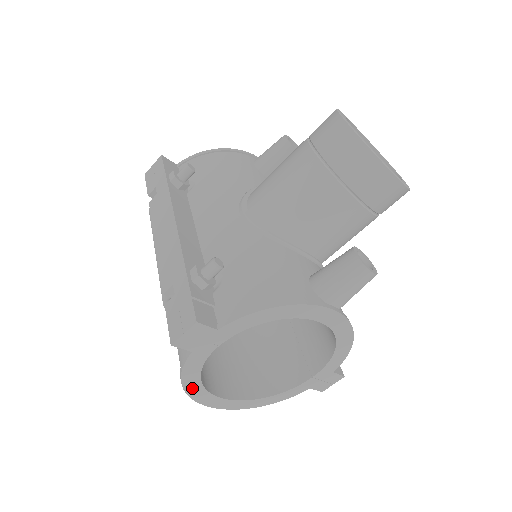
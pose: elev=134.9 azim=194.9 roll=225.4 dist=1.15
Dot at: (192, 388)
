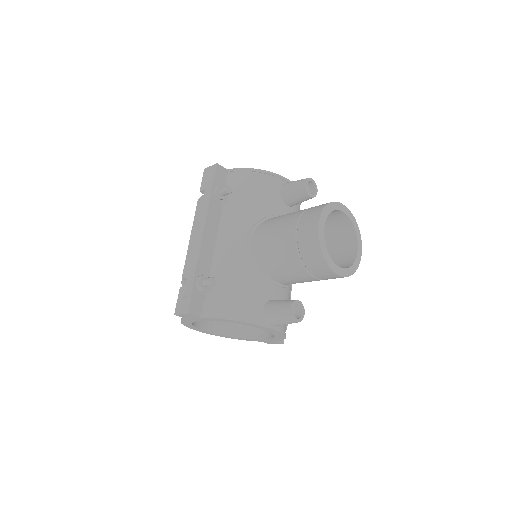
Dot at: (188, 325)
